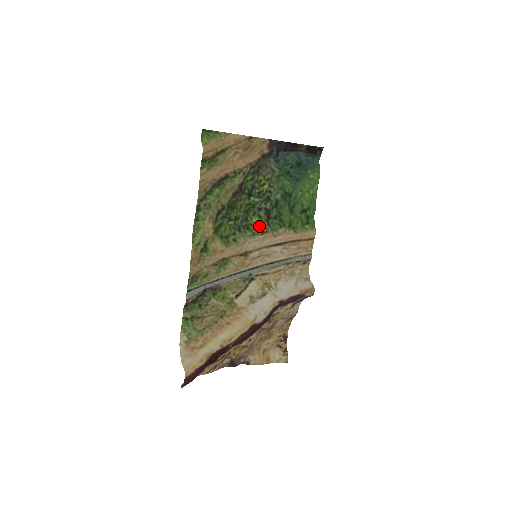
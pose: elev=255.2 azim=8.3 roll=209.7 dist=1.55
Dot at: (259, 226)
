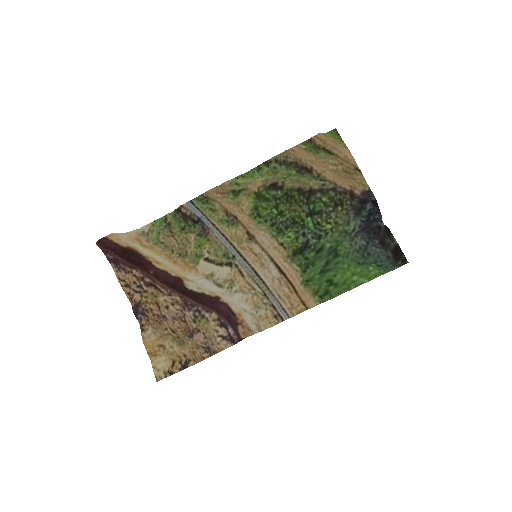
Dot at: (286, 239)
